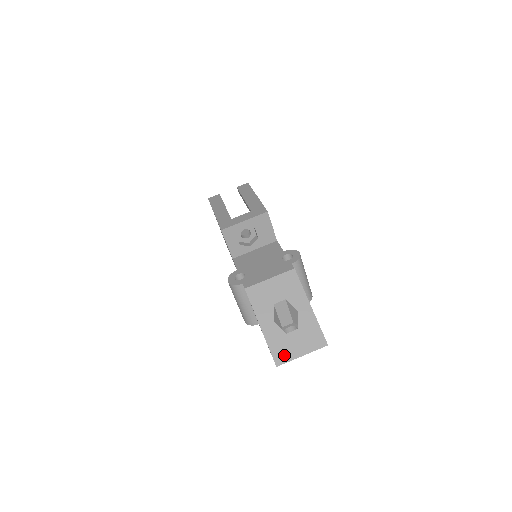
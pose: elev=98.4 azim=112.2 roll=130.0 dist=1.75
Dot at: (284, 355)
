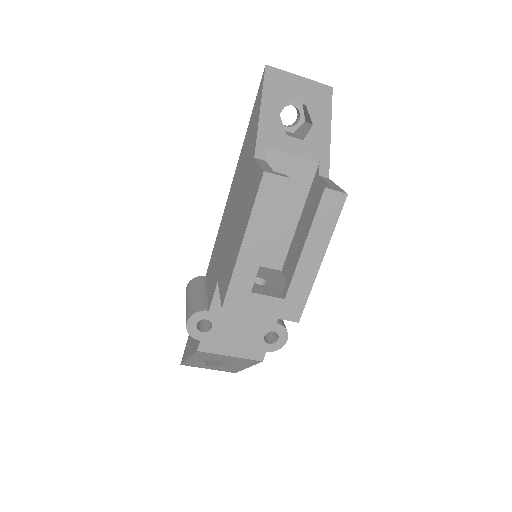
Dot at: (193, 366)
